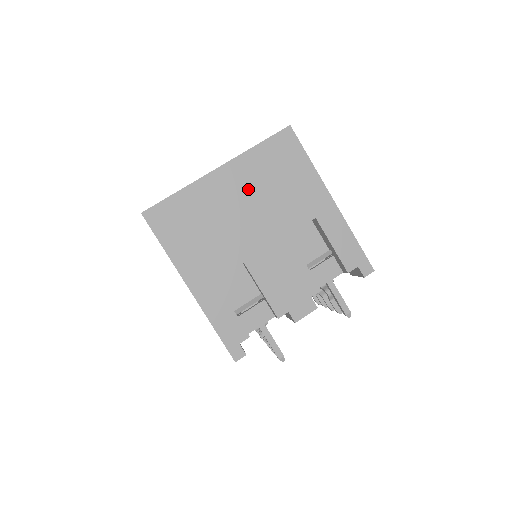
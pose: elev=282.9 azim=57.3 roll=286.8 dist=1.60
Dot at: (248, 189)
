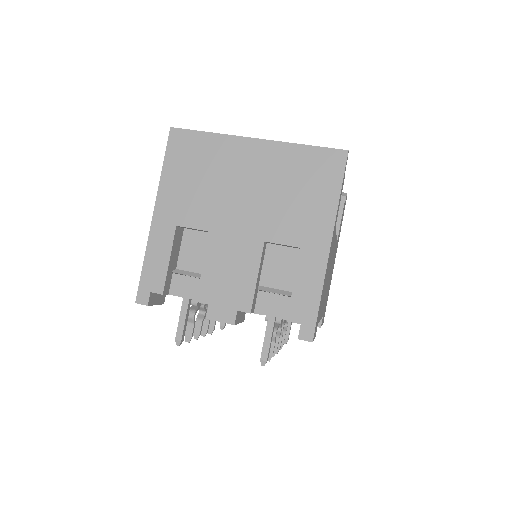
Dot at: (265, 175)
